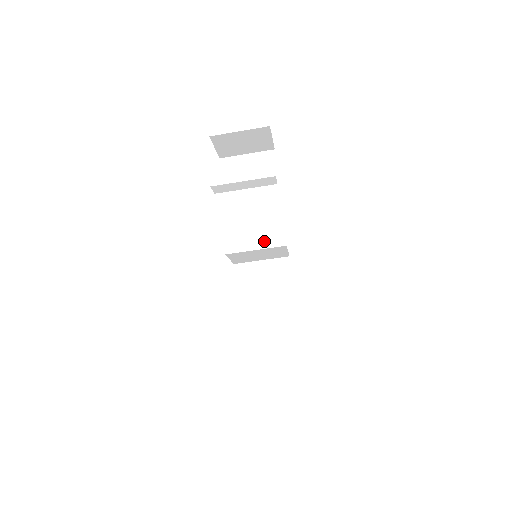
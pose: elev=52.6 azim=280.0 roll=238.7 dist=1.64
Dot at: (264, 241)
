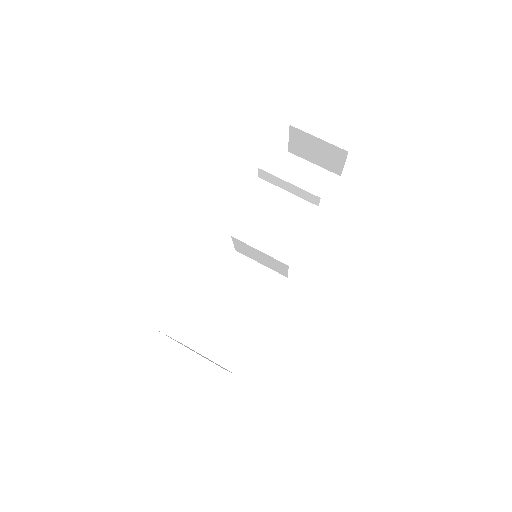
Dot at: (272, 248)
